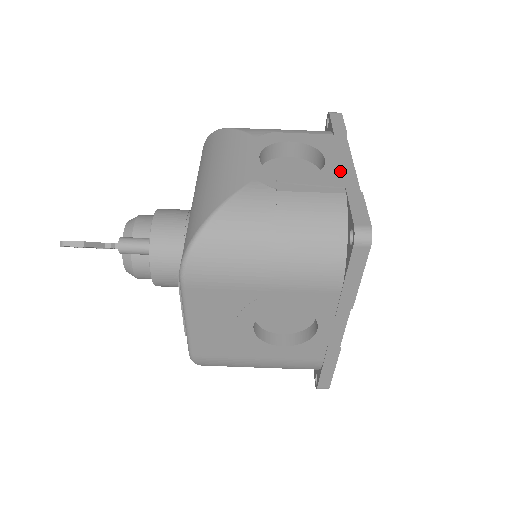
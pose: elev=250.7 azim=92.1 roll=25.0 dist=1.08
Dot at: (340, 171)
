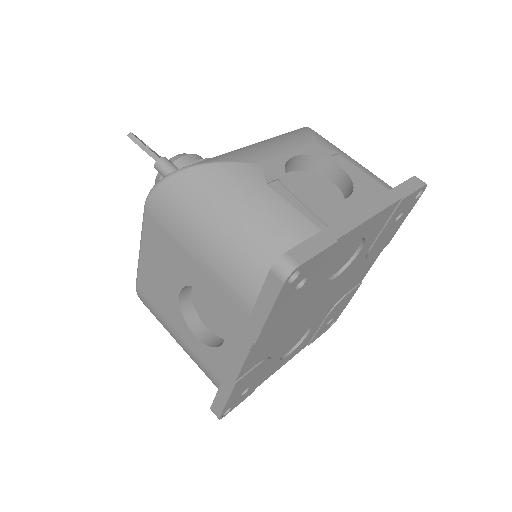
Dot at: (345, 214)
